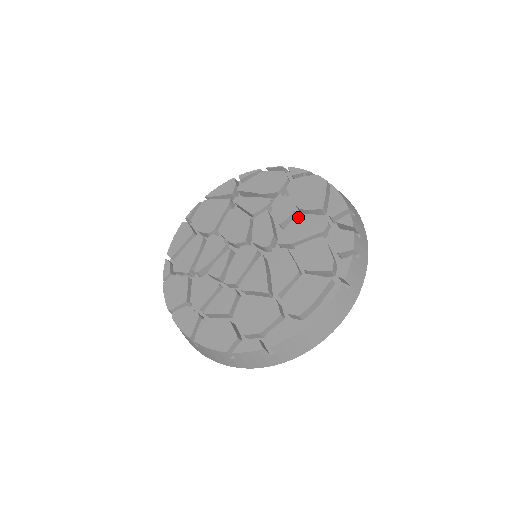
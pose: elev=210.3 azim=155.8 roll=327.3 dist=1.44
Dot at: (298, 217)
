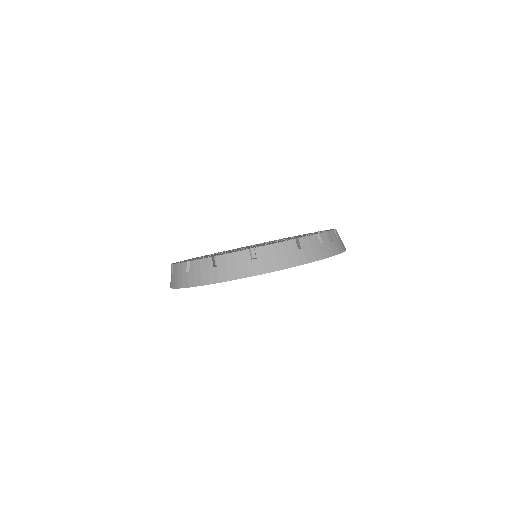
Dot at: occluded
